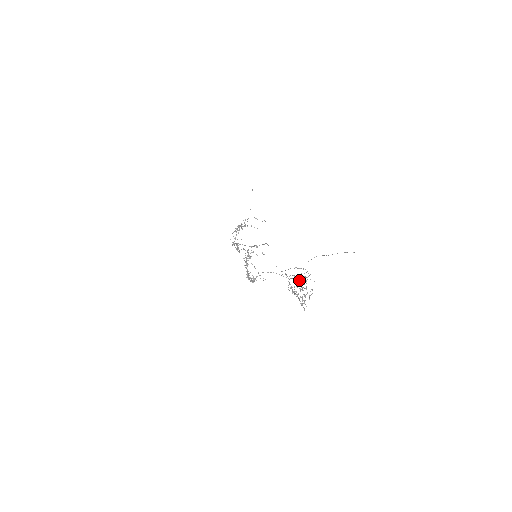
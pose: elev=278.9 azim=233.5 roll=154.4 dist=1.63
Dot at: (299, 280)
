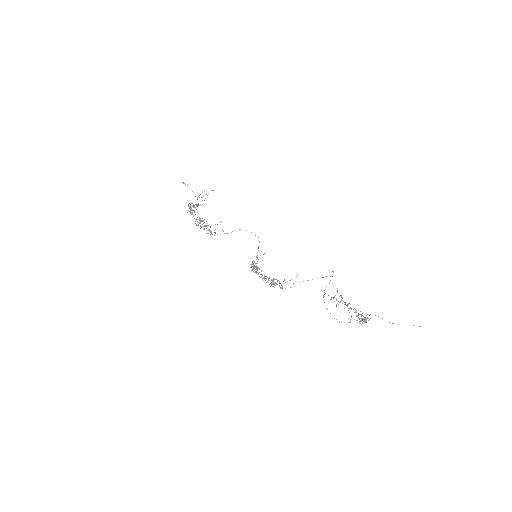
Dot at: occluded
